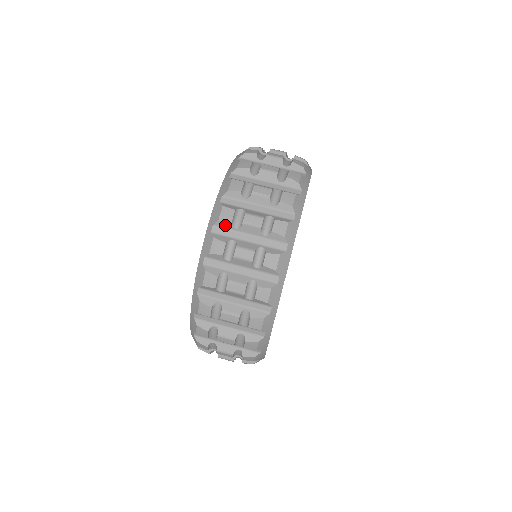
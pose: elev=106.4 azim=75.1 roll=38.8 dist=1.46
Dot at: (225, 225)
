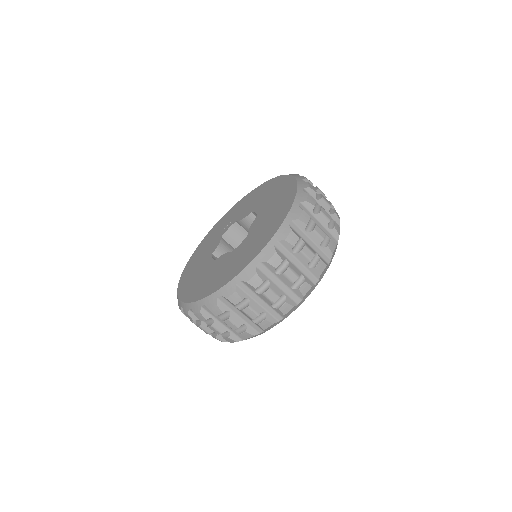
Dot at: (300, 225)
